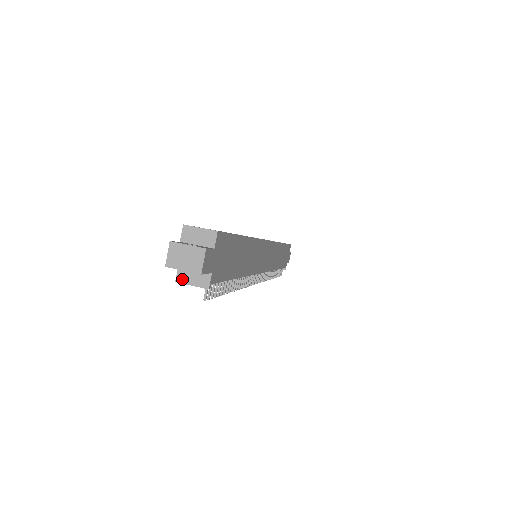
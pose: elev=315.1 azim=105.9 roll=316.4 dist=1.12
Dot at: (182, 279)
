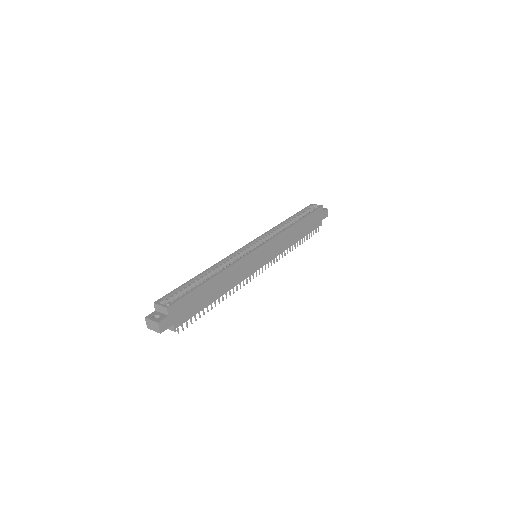
Dot at: occluded
